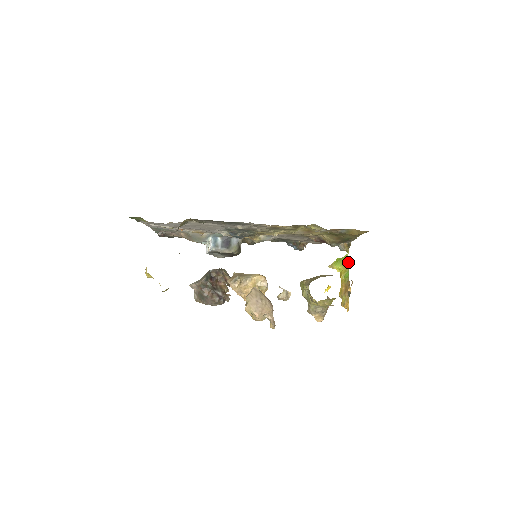
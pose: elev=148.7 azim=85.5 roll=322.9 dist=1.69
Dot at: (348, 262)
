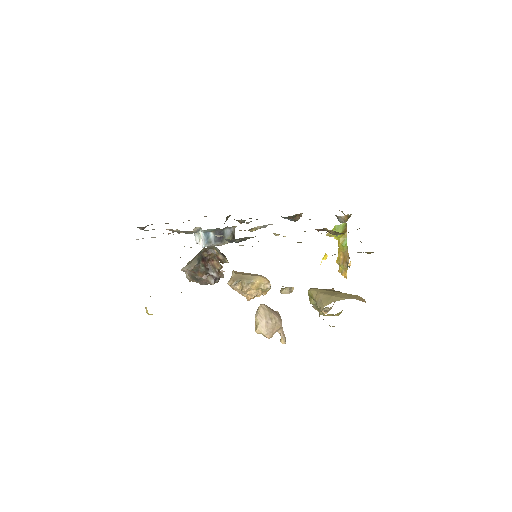
Dot at: (346, 229)
